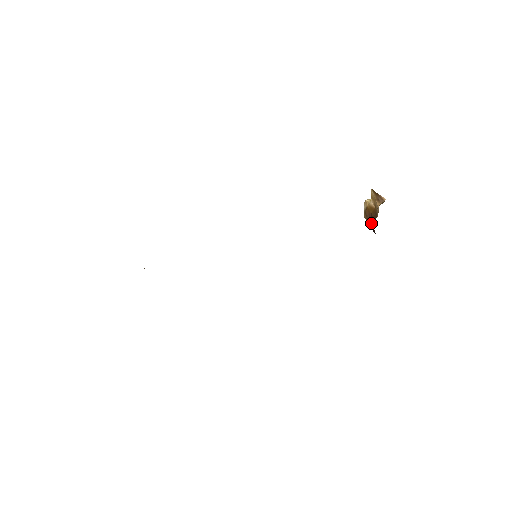
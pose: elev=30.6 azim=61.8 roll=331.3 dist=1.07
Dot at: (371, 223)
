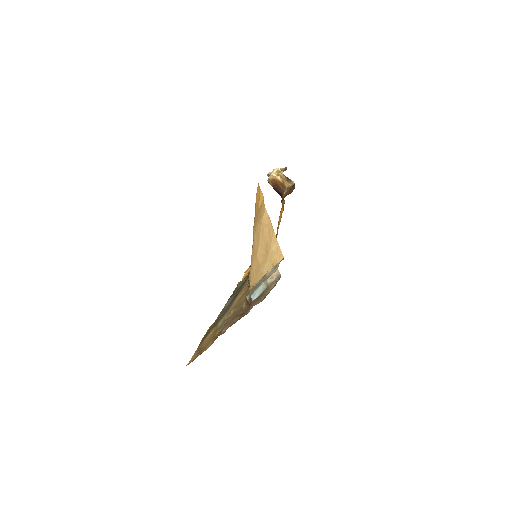
Dot at: (277, 189)
